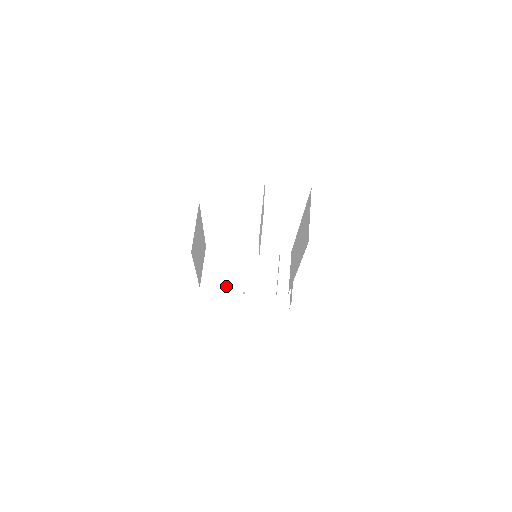
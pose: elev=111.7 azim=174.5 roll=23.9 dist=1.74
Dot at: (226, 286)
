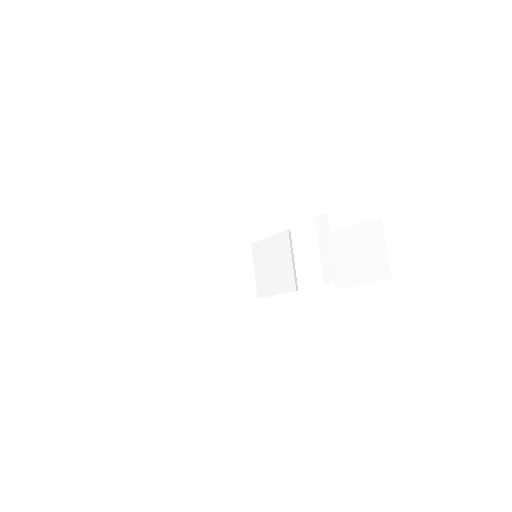
Dot at: (278, 289)
